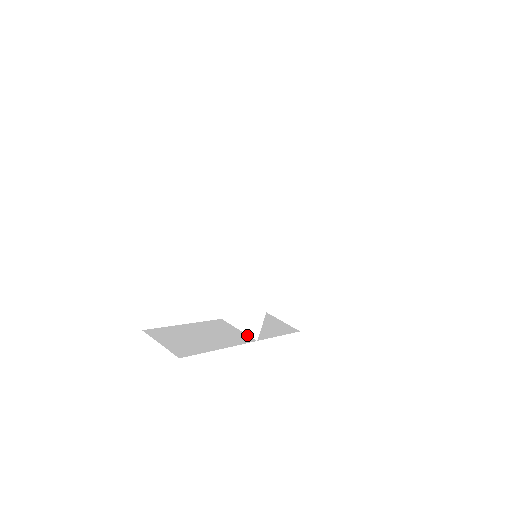
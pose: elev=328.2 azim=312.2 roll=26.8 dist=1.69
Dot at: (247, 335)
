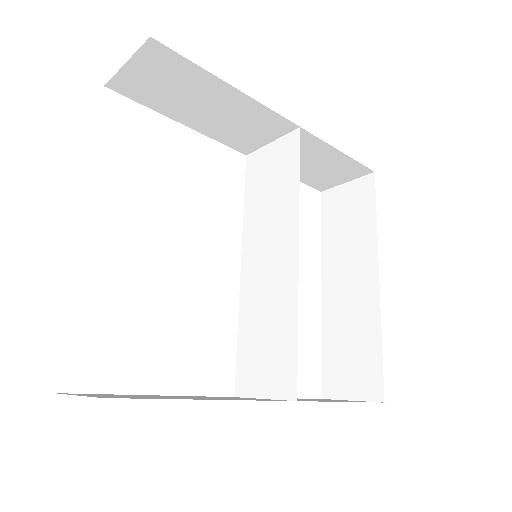
Dot at: (278, 399)
